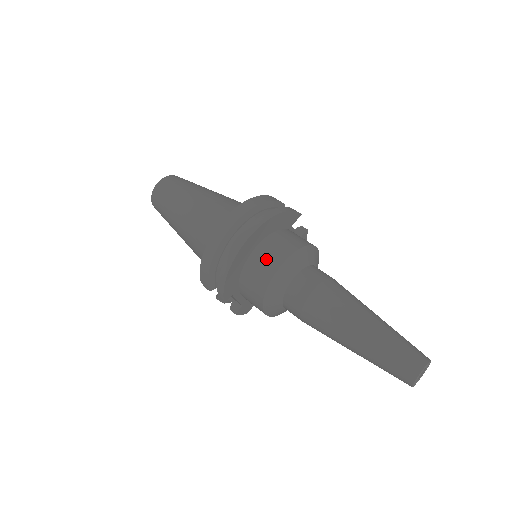
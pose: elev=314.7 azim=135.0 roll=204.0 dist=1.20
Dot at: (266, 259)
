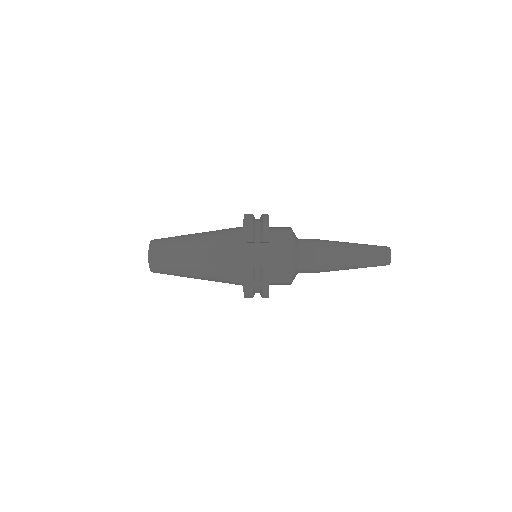
Dot at: (280, 227)
